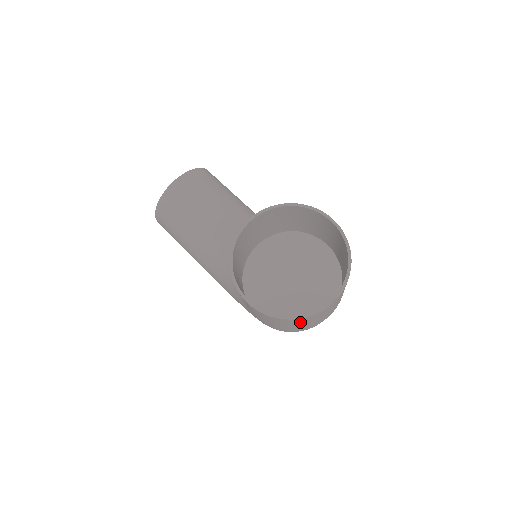
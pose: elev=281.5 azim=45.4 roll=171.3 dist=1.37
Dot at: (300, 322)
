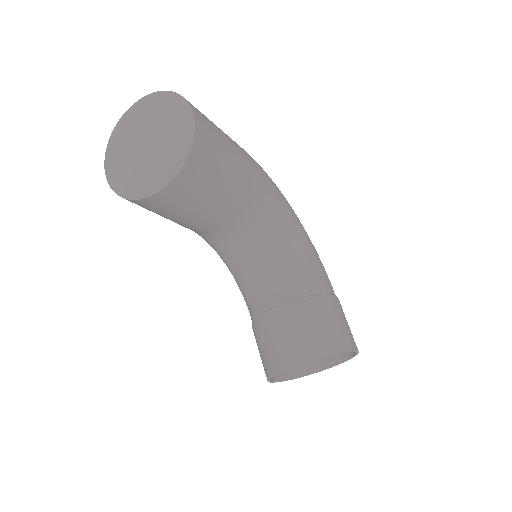
Dot at: occluded
